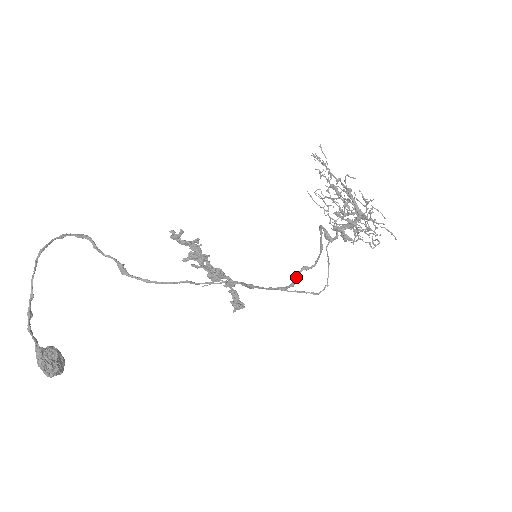
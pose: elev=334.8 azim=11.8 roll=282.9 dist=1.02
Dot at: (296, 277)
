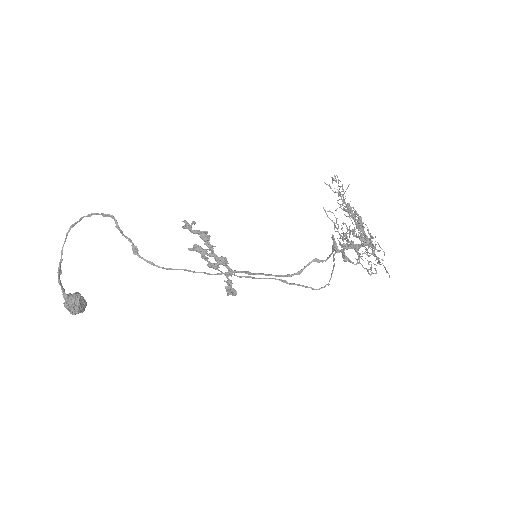
Dot at: (305, 267)
